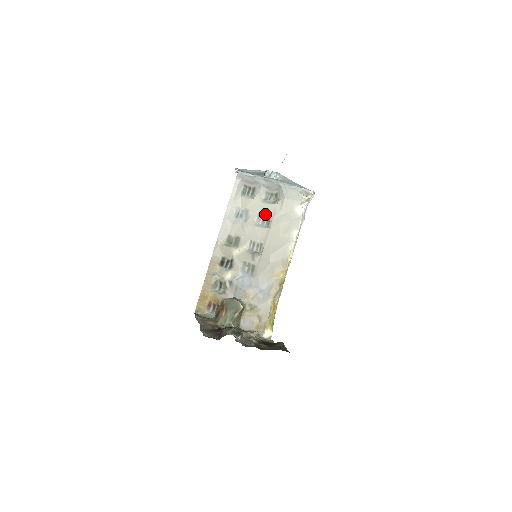
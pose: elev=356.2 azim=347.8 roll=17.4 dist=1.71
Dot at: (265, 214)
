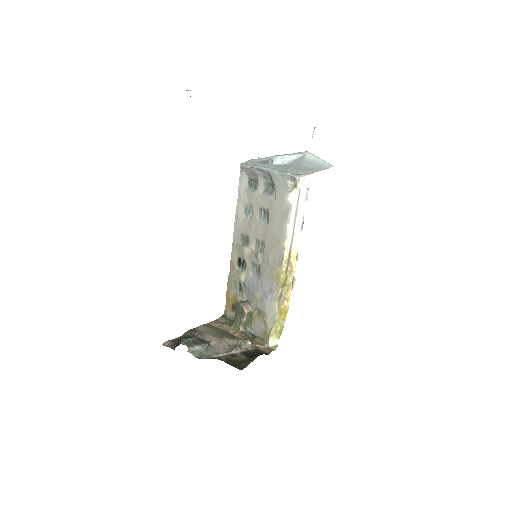
Dot at: (264, 208)
